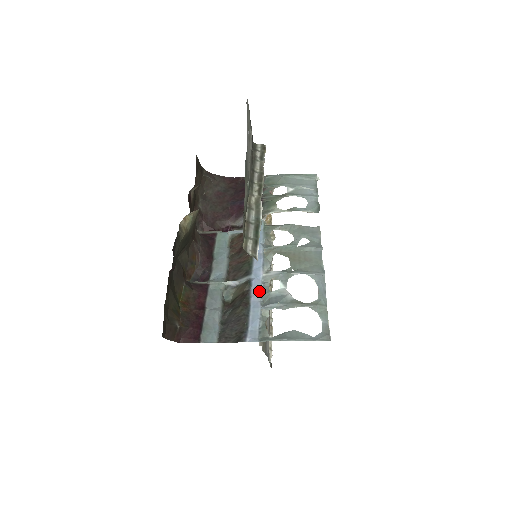
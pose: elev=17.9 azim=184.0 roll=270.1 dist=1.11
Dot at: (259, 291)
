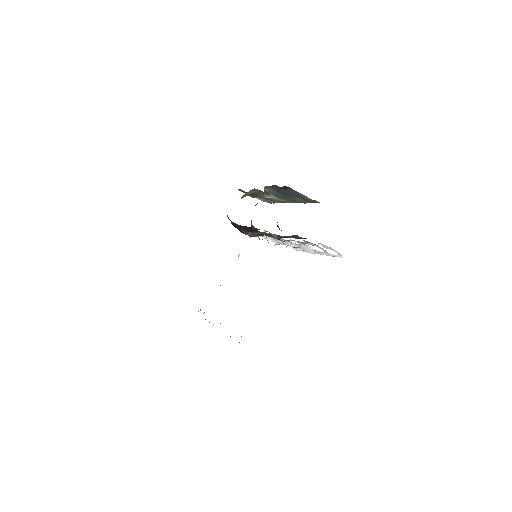
Dot at: occluded
